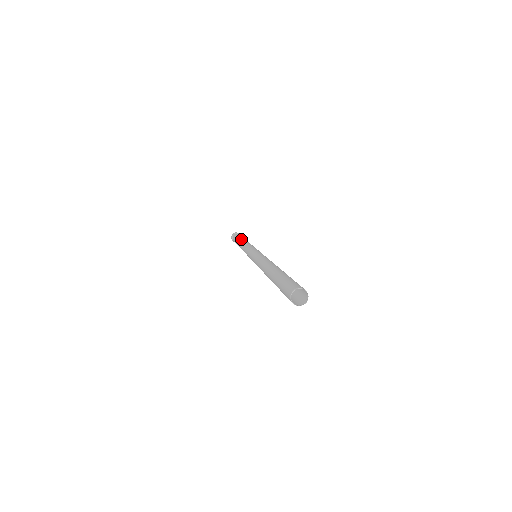
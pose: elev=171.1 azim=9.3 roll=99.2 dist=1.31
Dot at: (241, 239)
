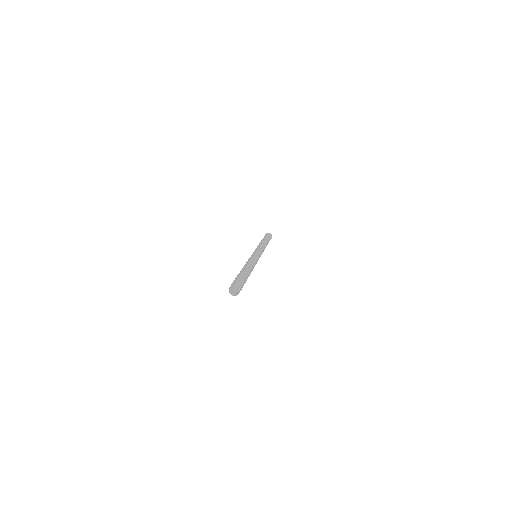
Dot at: occluded
